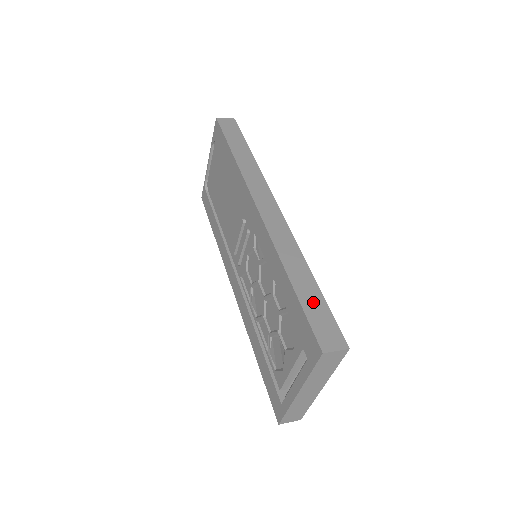
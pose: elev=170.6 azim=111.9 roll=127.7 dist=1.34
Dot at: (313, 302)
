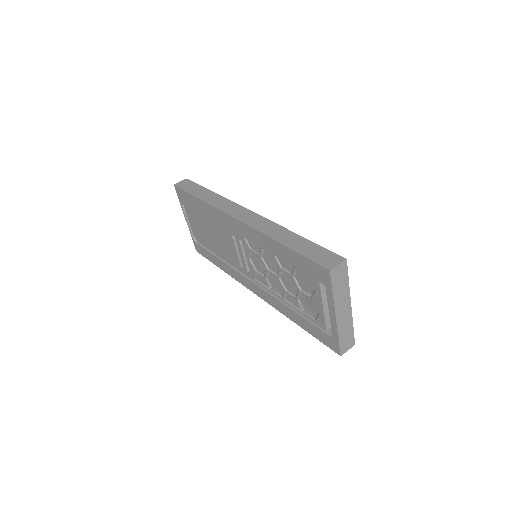
Dot at: (306, 248)
